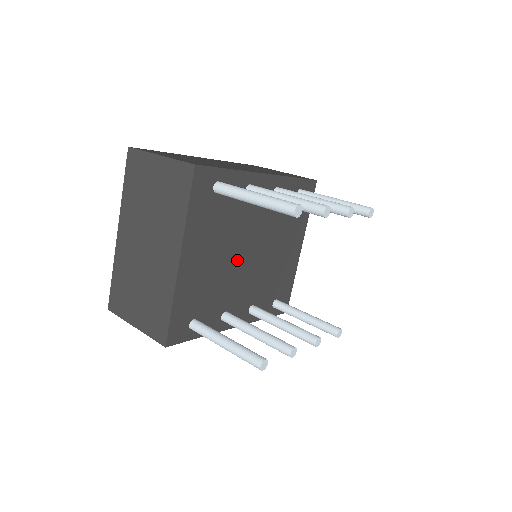
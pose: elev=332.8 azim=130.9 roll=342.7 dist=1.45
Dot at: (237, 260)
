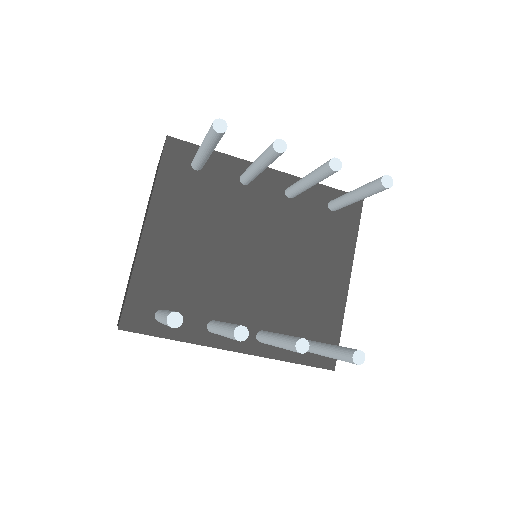
Dot at: (231, 258)
